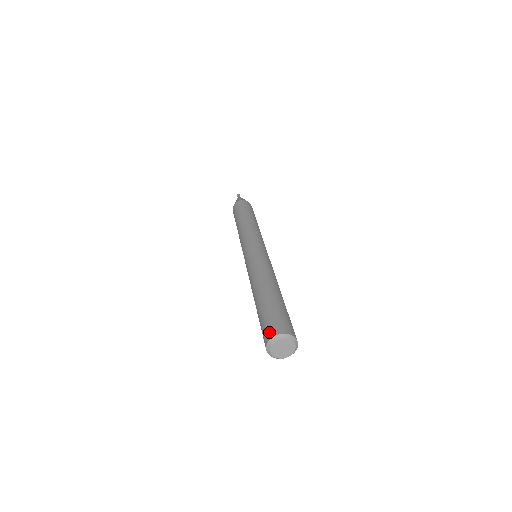
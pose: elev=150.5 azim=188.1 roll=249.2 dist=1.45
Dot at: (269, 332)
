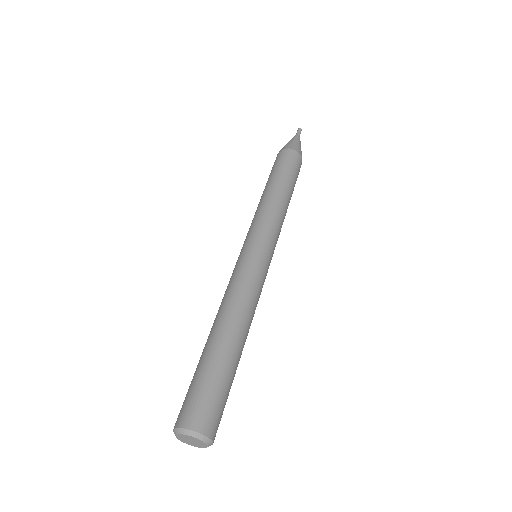
Dot at: (184, 415)
